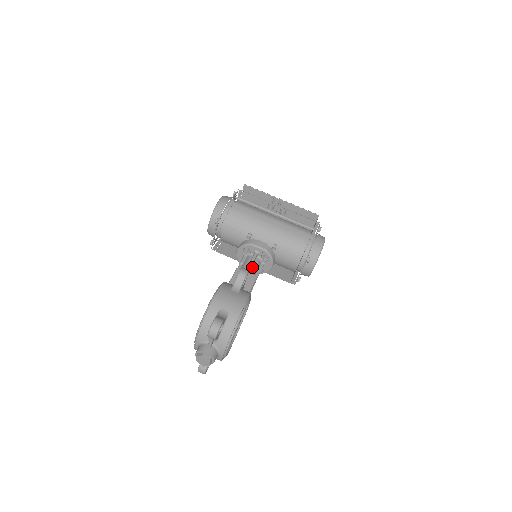
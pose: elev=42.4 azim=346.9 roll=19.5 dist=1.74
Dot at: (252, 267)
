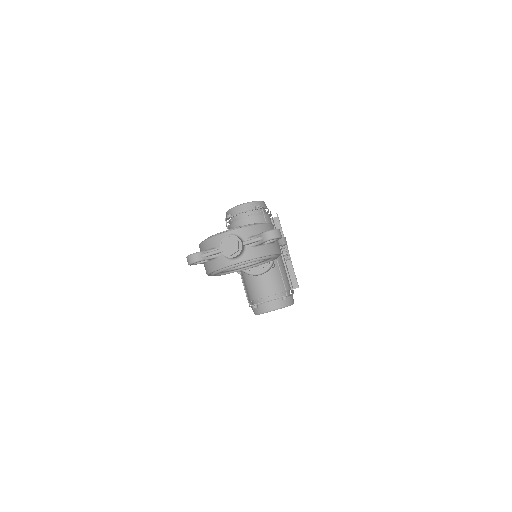
Dot at: occluded
